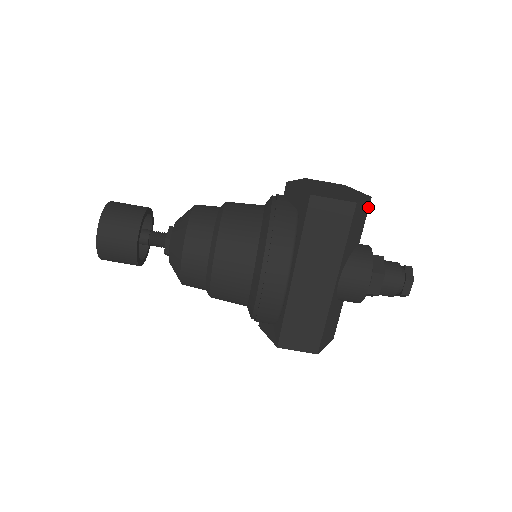
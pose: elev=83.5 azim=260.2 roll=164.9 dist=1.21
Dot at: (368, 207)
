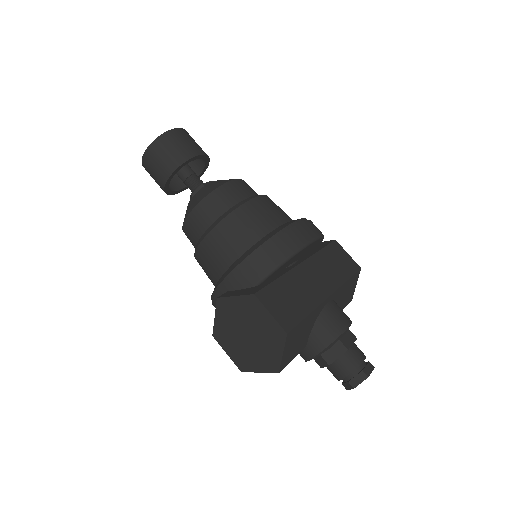
Dot at: (348, 302)
